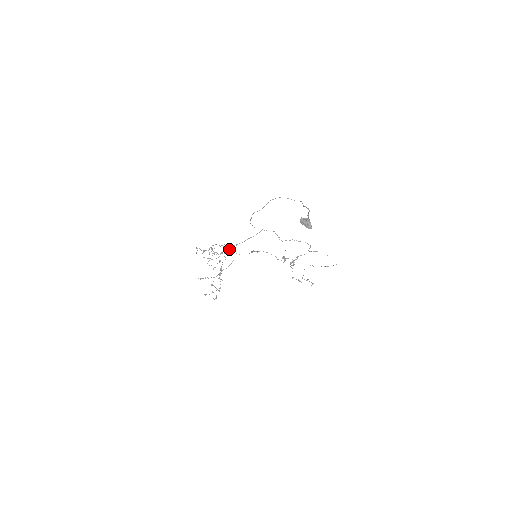
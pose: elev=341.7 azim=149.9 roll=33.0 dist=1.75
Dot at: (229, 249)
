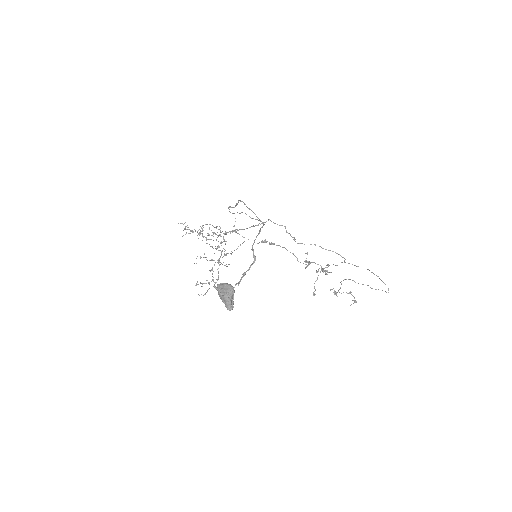
Dot at: occluded
